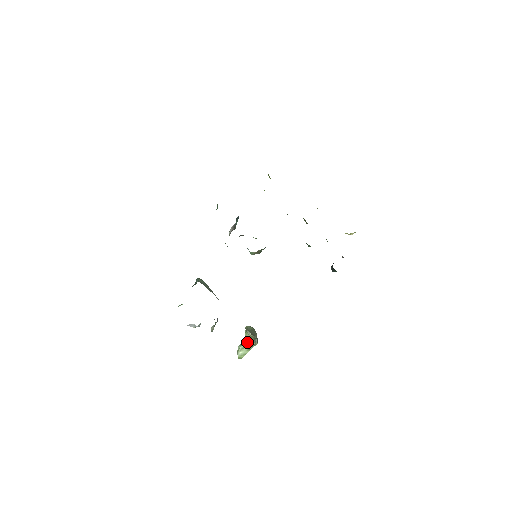
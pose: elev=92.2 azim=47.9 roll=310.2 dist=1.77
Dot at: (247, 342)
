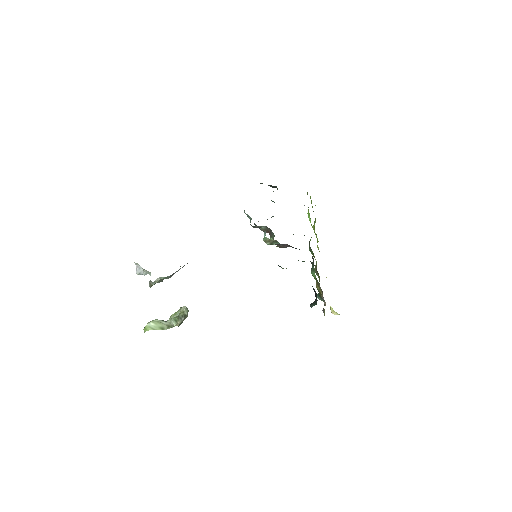
Dot at: (167, 322)
